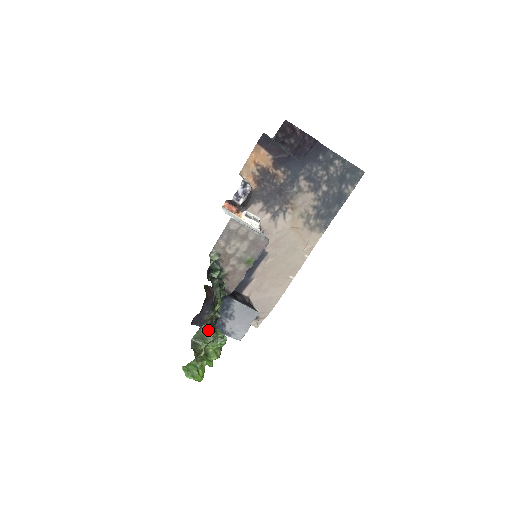
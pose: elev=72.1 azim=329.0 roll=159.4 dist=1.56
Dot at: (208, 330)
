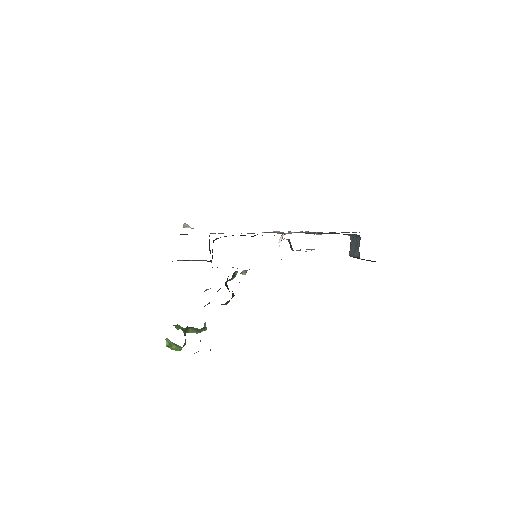
Dot at: (203, 329)
